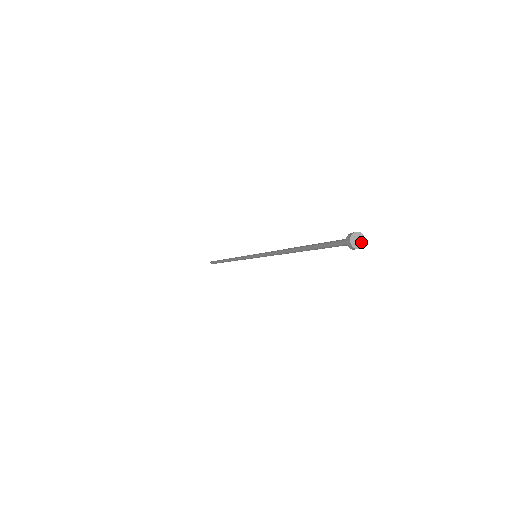
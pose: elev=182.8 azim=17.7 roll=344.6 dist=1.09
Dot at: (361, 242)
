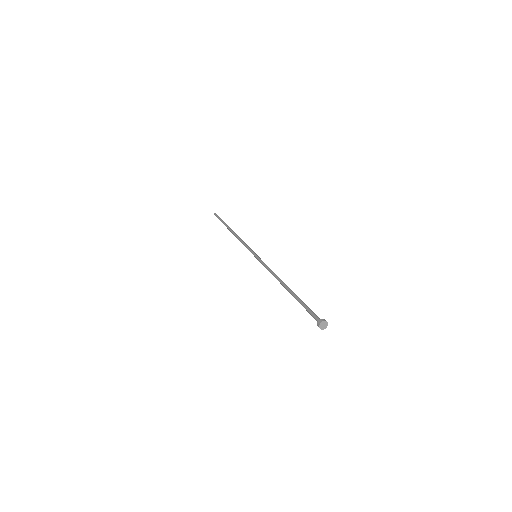
Dot at: (324, 327)
